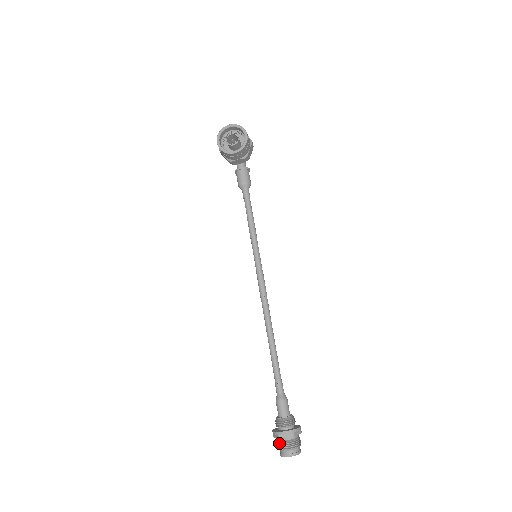
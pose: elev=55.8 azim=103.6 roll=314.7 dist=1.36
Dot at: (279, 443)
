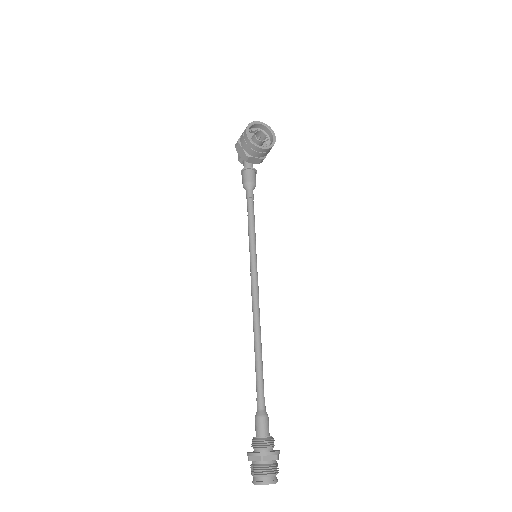
Dot at: (259, 467)
